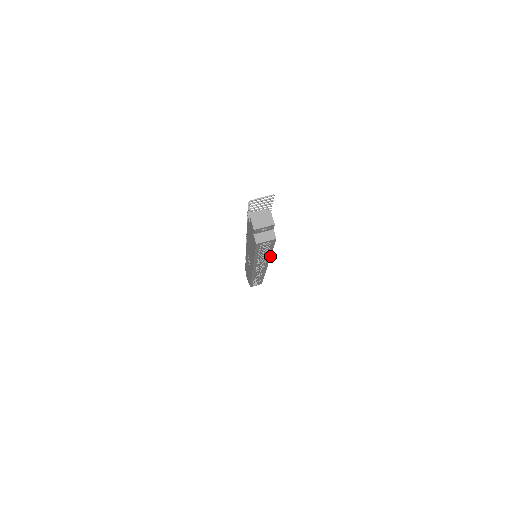
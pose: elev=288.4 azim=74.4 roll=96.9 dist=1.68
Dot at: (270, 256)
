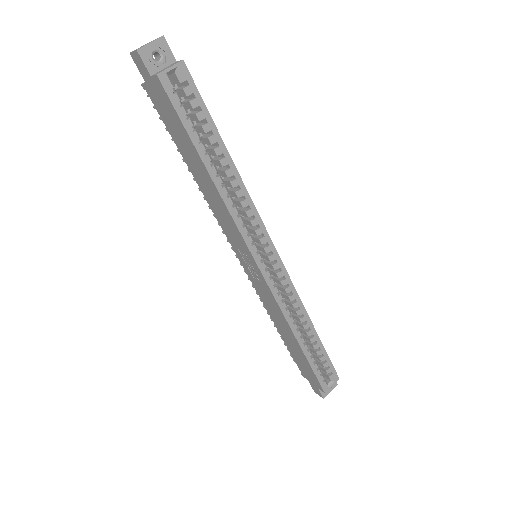
Dot at: (239, 177)
